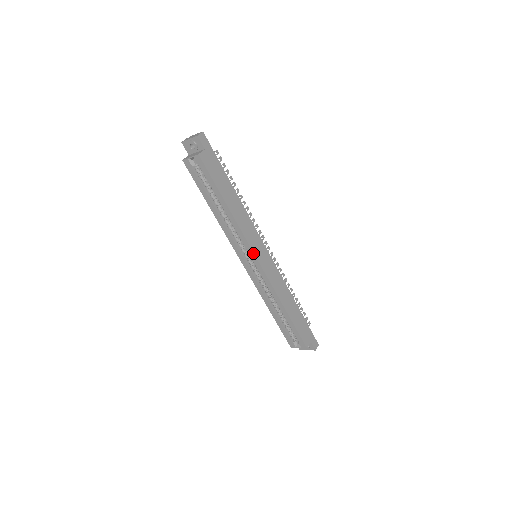
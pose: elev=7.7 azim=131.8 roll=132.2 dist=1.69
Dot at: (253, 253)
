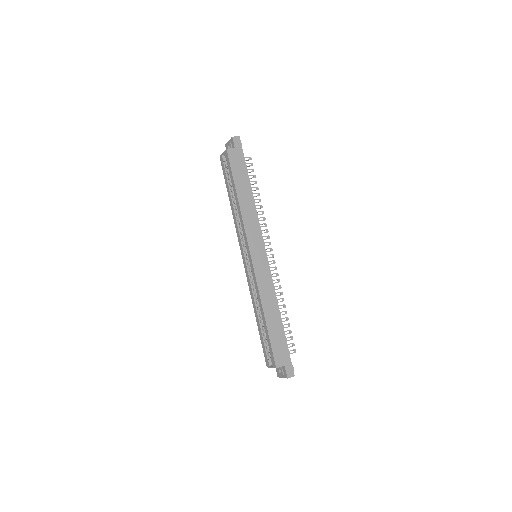
Dot at: (248, 246)
